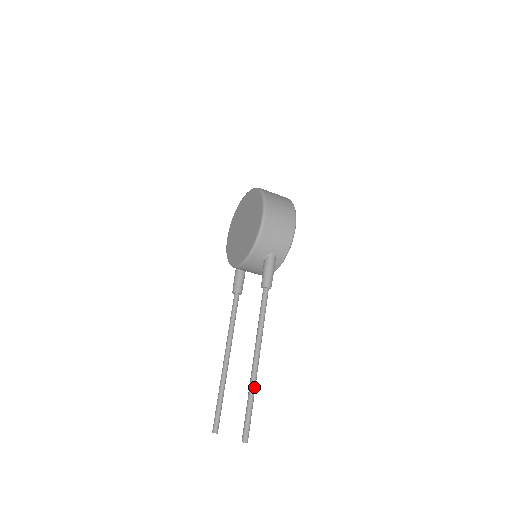
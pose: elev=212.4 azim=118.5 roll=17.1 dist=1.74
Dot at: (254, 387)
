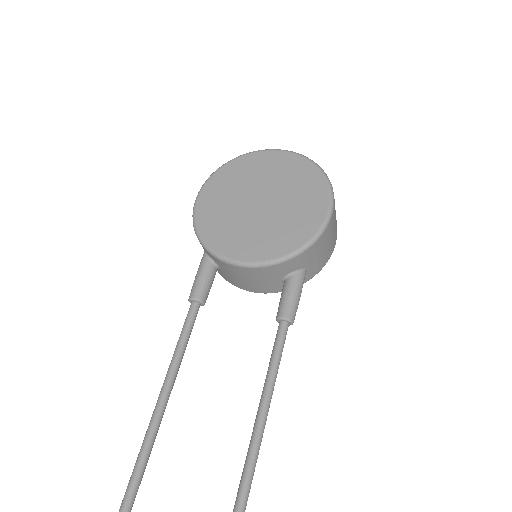
Dot at: occluded
